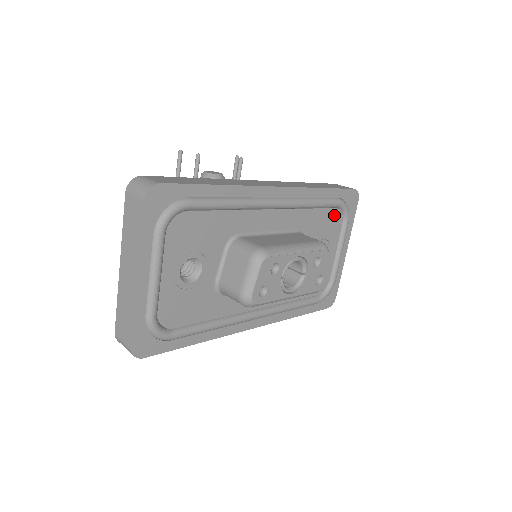
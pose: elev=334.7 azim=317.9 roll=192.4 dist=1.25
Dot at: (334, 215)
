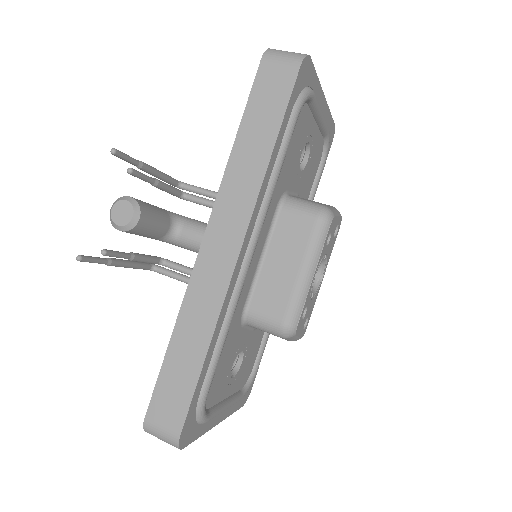
Dot at: (296, 124)
